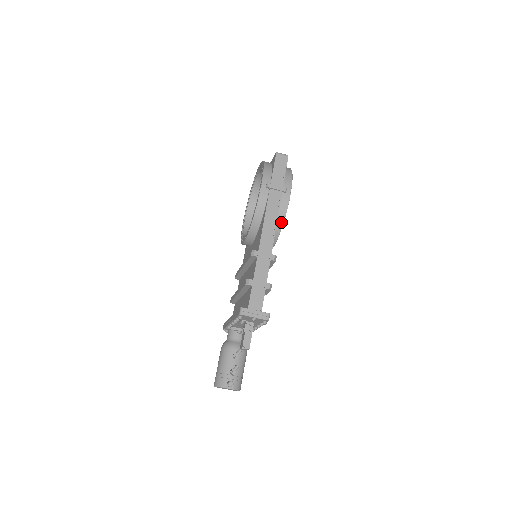
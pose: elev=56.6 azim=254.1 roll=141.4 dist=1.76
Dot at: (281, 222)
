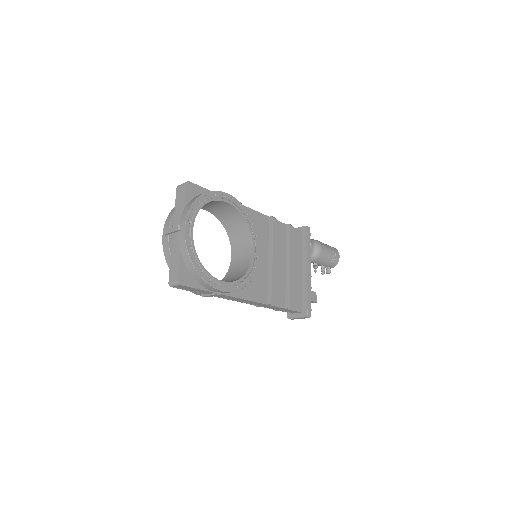
Dot at: (244, 286)
